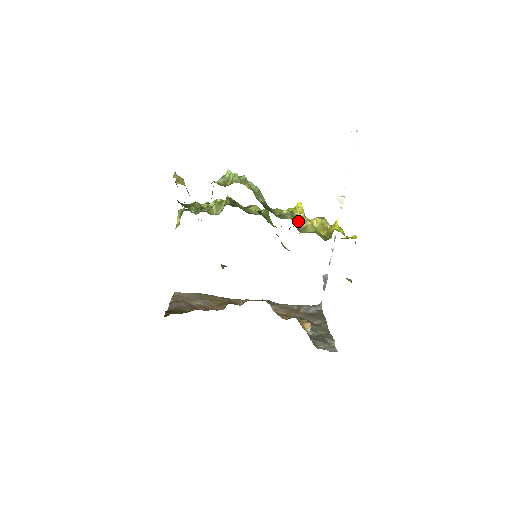
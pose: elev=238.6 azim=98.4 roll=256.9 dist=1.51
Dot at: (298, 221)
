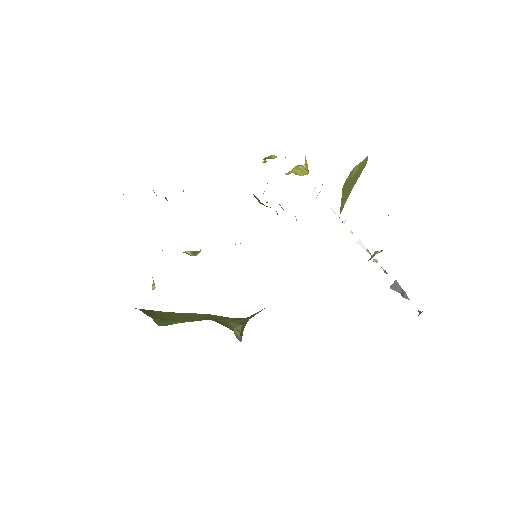
Dot at: occluded
